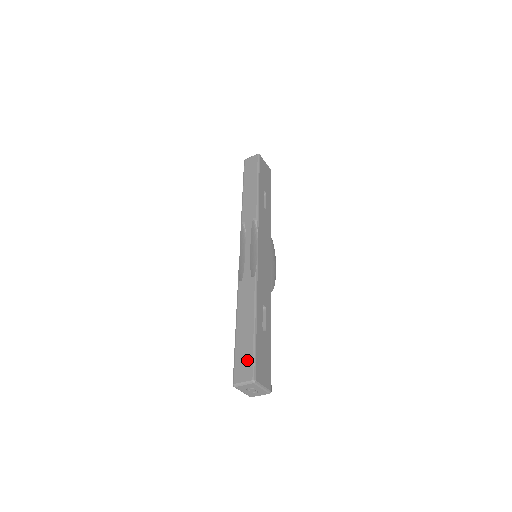
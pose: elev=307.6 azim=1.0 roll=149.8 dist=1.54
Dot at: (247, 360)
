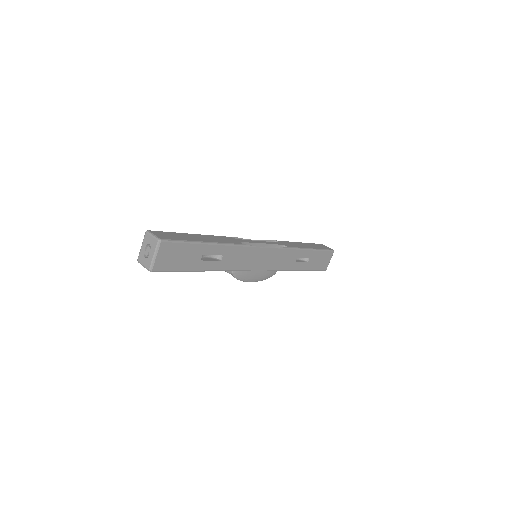
Dot at: (174, 237)
